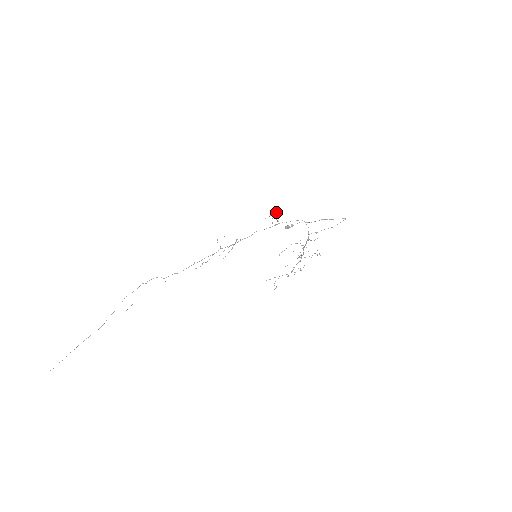
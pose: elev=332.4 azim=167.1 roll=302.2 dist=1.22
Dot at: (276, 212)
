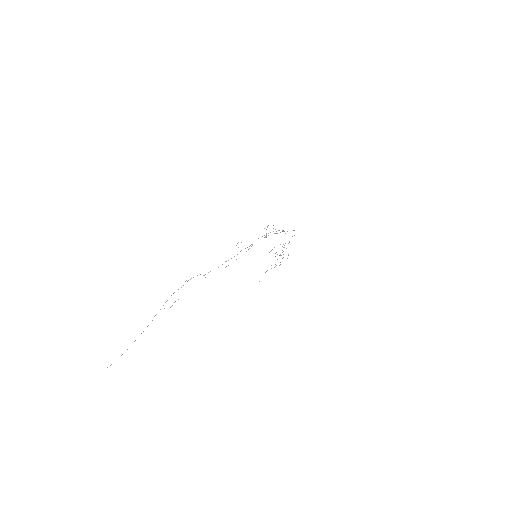
Dot at: occluded
